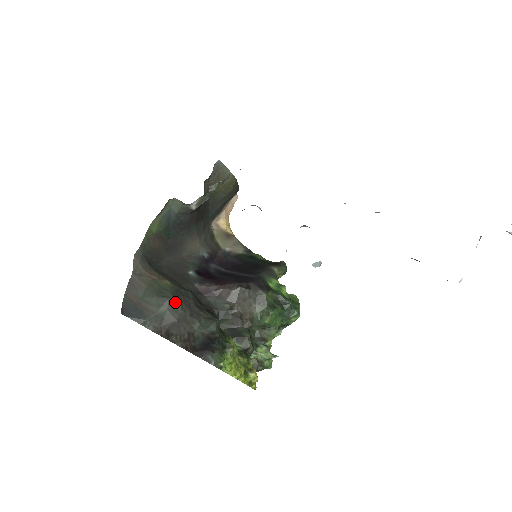
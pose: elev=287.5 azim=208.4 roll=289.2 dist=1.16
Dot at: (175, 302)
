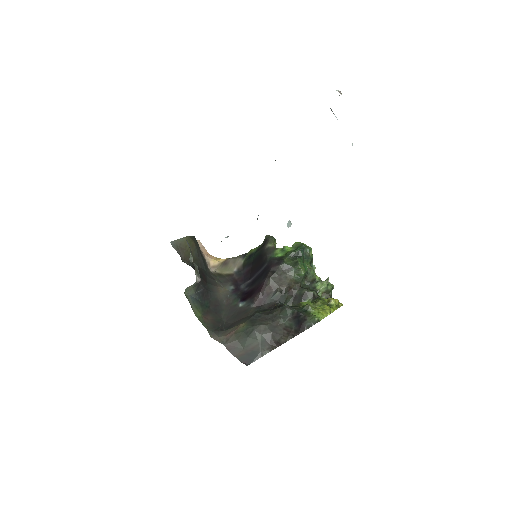
Dot at: (259, 327)
